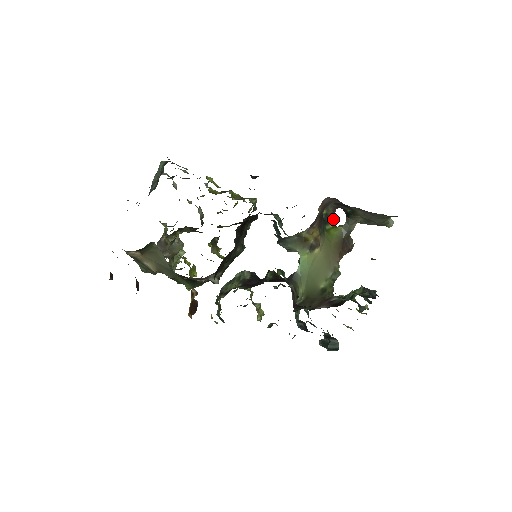
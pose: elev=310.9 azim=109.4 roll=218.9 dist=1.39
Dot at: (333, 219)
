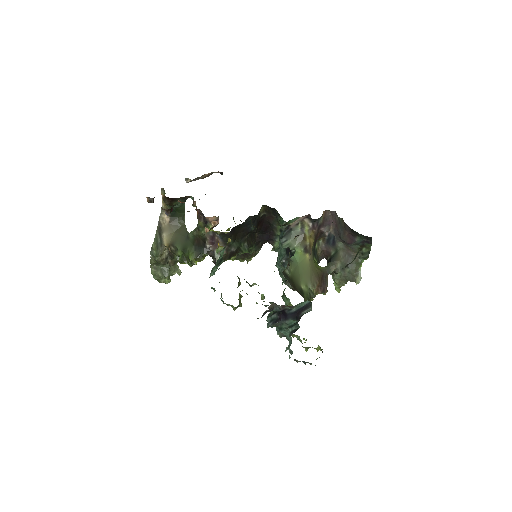
Dot at: occluded
